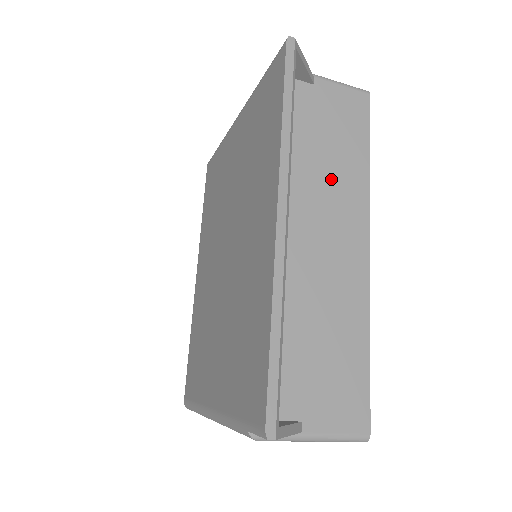
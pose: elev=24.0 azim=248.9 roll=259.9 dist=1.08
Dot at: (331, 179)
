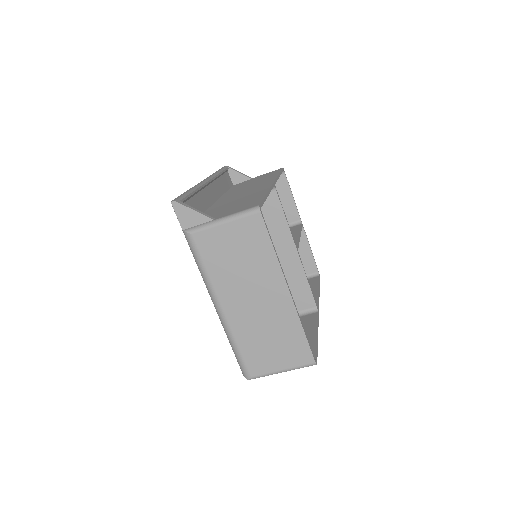
Dot at: (254, 184)
